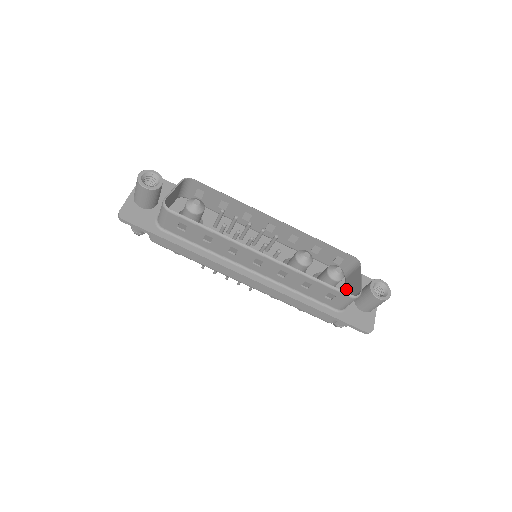
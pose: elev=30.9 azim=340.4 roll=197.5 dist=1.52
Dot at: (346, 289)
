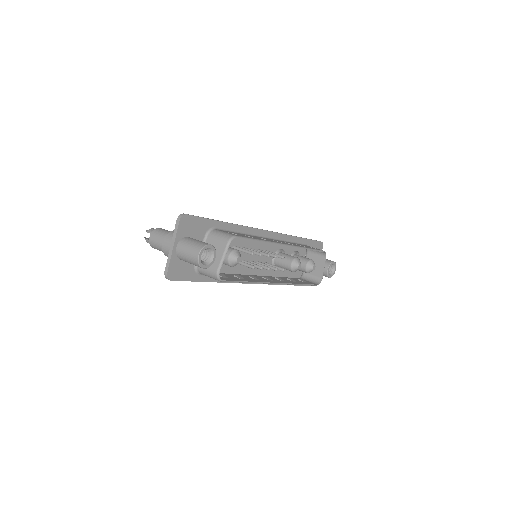
Dot at: occluded
